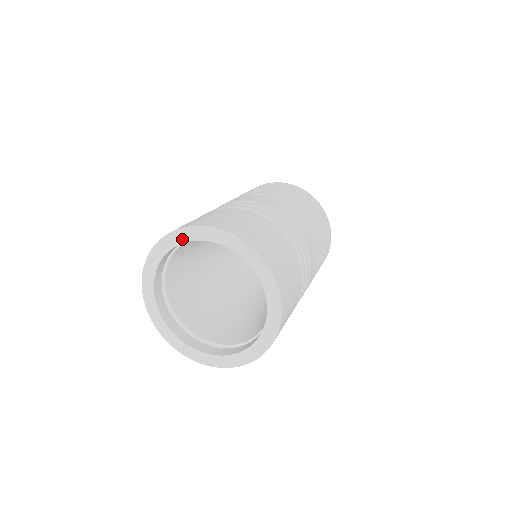
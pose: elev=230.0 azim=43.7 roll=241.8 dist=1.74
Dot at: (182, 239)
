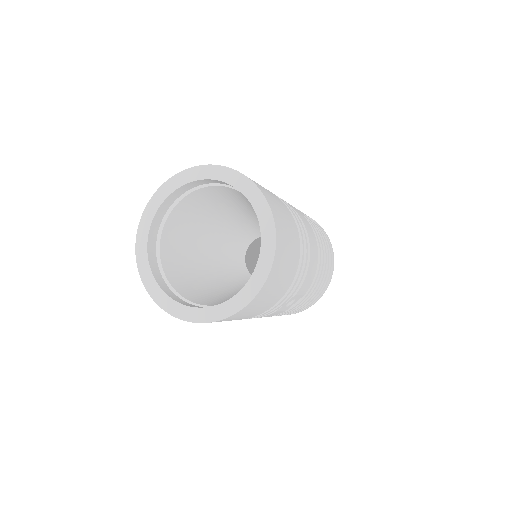
Dot at: (183, 181)
